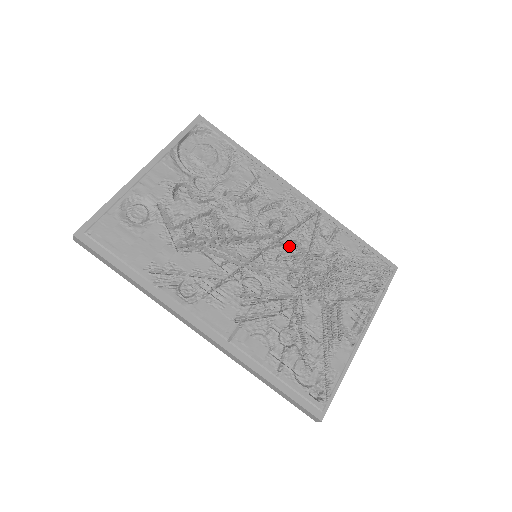
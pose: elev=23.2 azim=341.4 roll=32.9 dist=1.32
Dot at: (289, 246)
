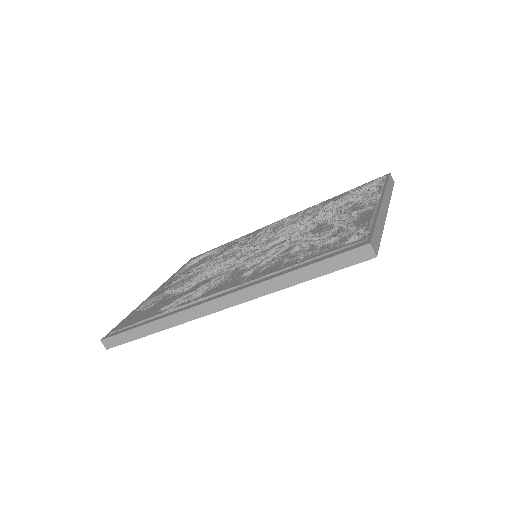
Dot at: occluded
